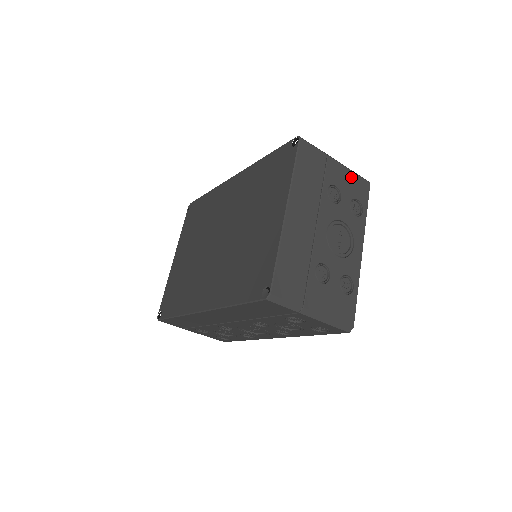
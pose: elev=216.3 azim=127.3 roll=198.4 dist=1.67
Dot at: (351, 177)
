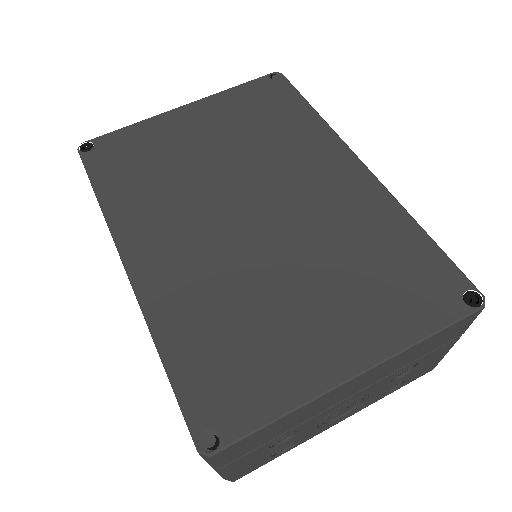
Dot at: (436, 360)
